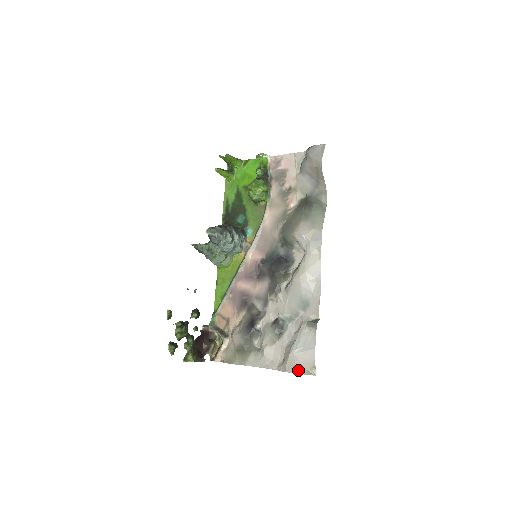
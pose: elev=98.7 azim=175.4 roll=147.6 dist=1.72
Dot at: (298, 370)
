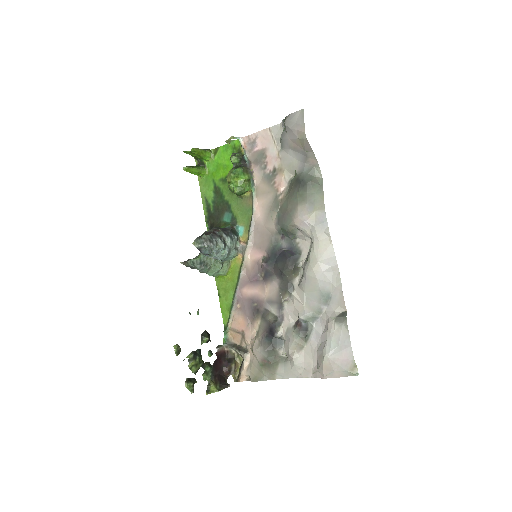
Dot at: (338, 374)
